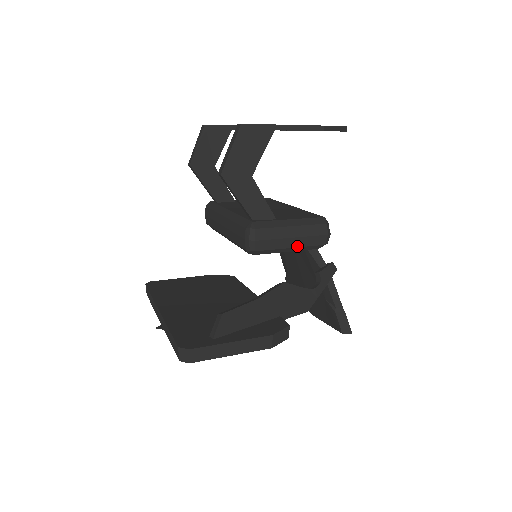
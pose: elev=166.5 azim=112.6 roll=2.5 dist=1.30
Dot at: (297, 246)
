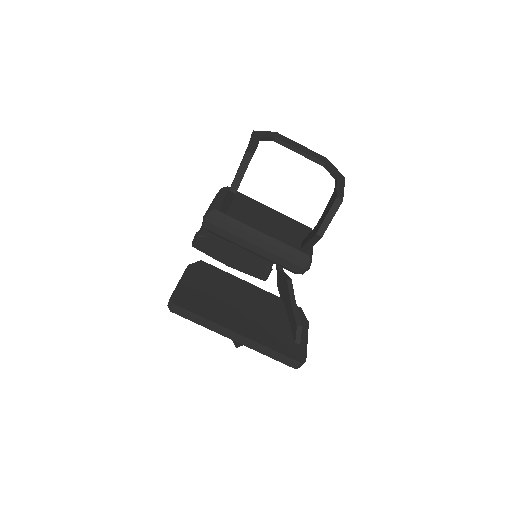
Dot at: occluded
